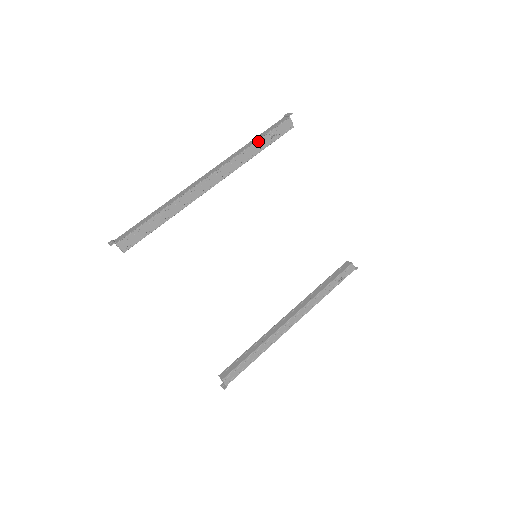
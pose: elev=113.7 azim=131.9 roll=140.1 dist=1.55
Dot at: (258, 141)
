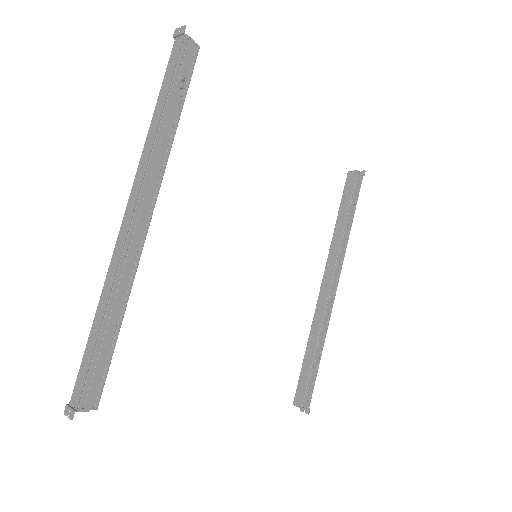
Dot at: (166, 107)
